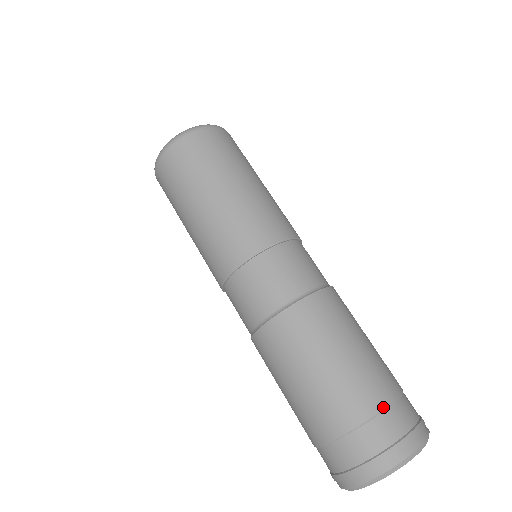
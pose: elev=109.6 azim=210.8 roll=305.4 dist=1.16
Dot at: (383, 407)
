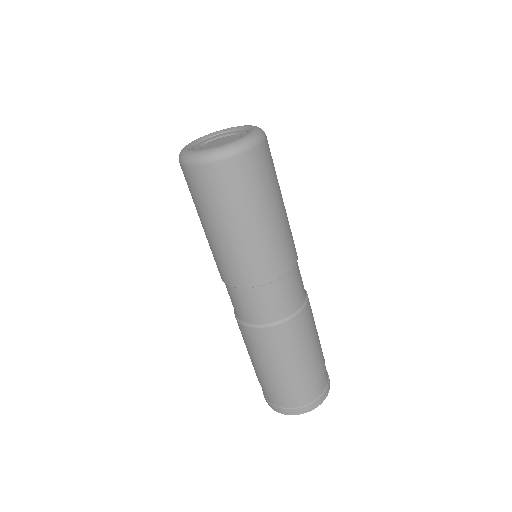
Dot at: (274, 393)
